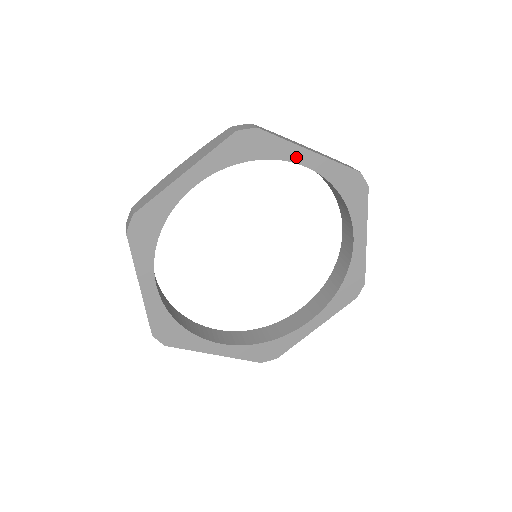
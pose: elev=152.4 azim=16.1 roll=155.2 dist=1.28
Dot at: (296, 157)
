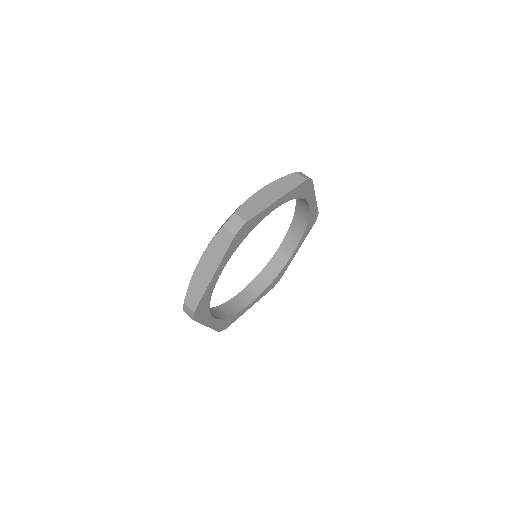
Dot at: (310, 200)
